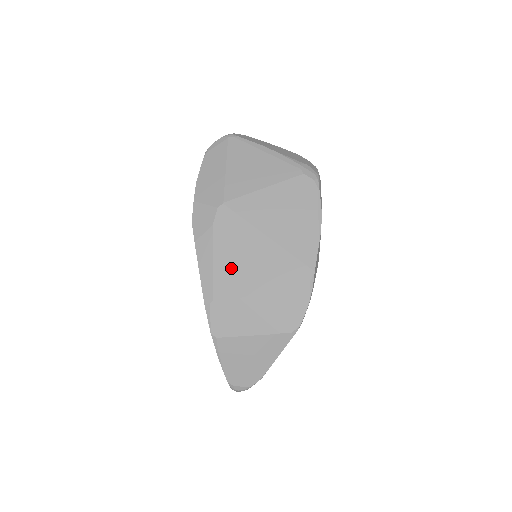
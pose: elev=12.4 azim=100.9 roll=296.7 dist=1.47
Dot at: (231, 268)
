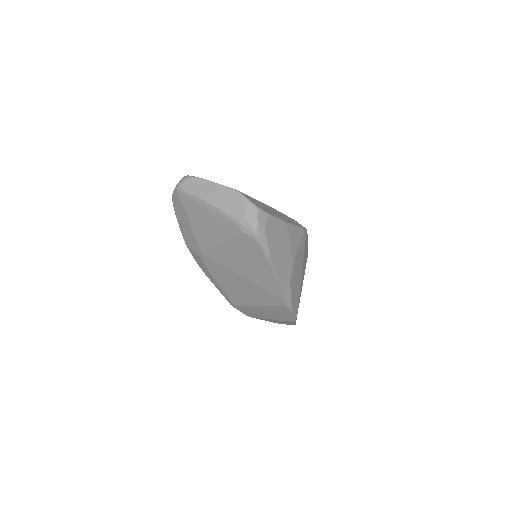
Dot at: (232, 291)
